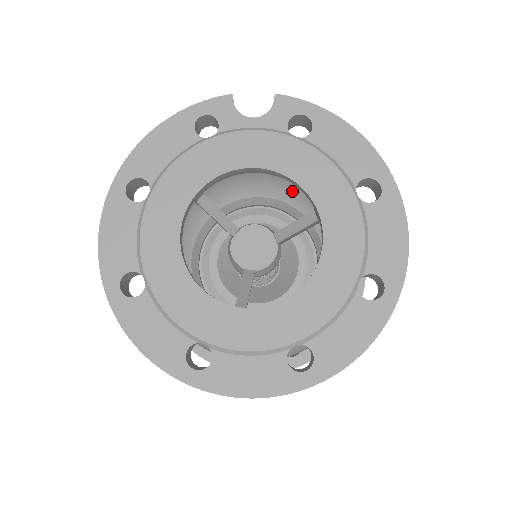
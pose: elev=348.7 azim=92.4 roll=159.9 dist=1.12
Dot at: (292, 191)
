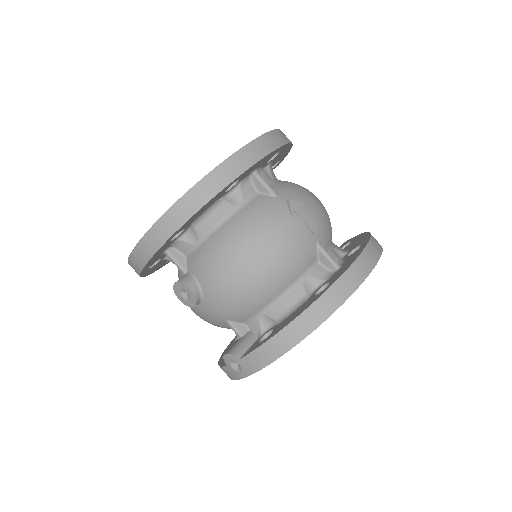
Dot at: occluded
